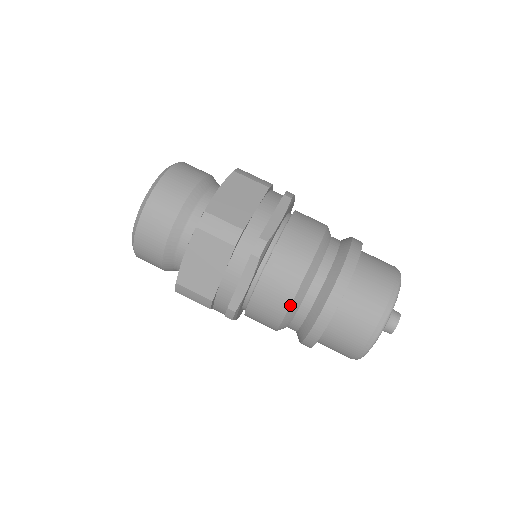
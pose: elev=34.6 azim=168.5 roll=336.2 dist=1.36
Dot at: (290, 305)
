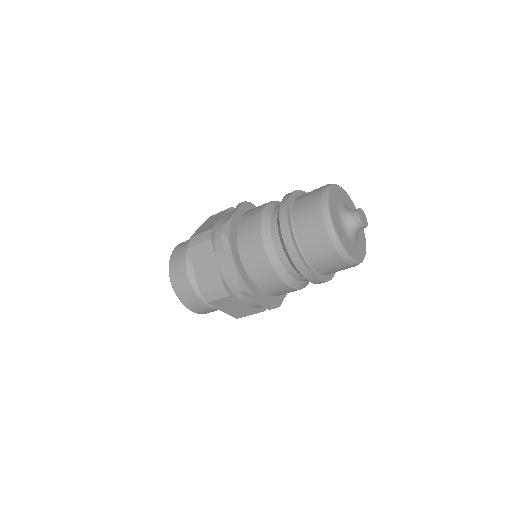
Dot at: (264, 248)
